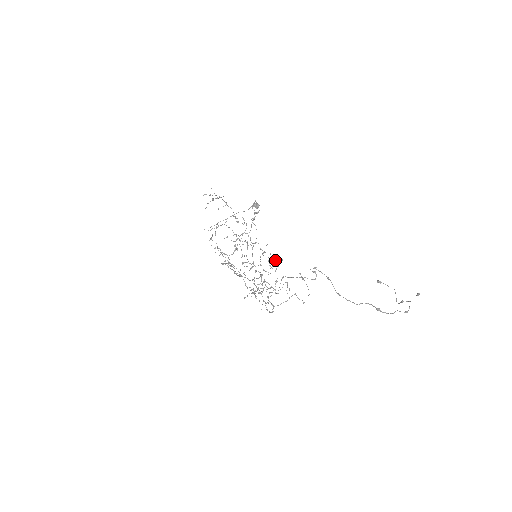
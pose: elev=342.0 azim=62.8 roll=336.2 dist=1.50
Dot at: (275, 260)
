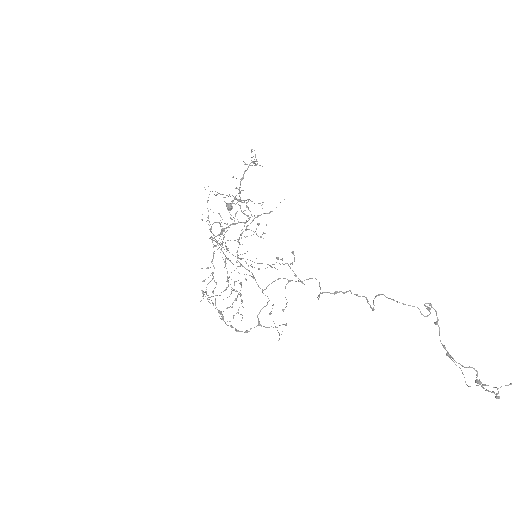
Dot at: (250, 275)
